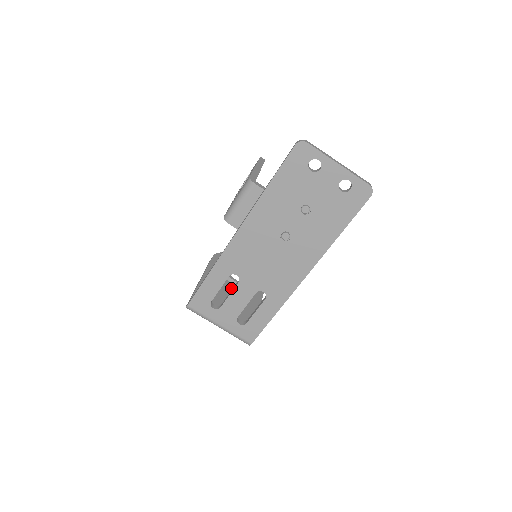
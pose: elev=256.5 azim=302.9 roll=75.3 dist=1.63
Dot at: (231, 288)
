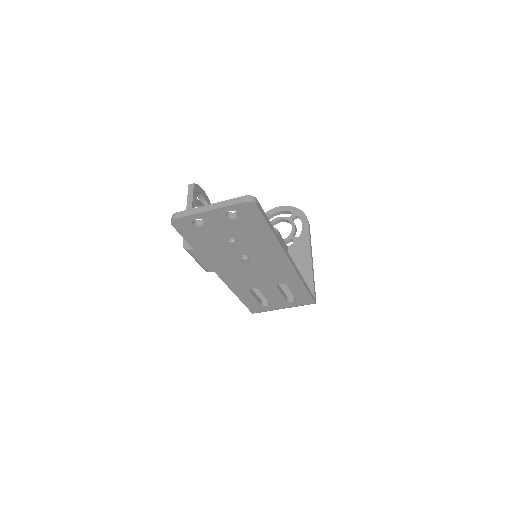
Dot at: occluded
